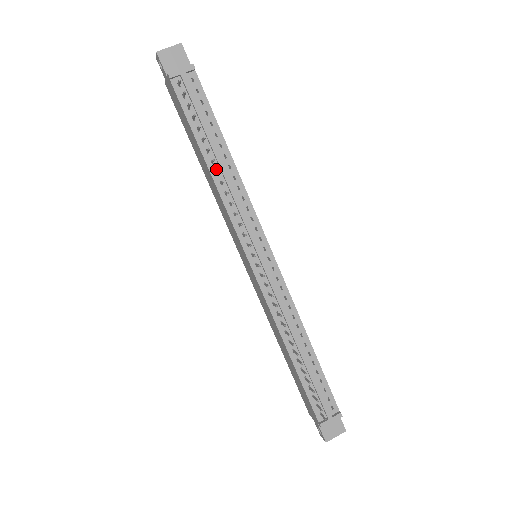
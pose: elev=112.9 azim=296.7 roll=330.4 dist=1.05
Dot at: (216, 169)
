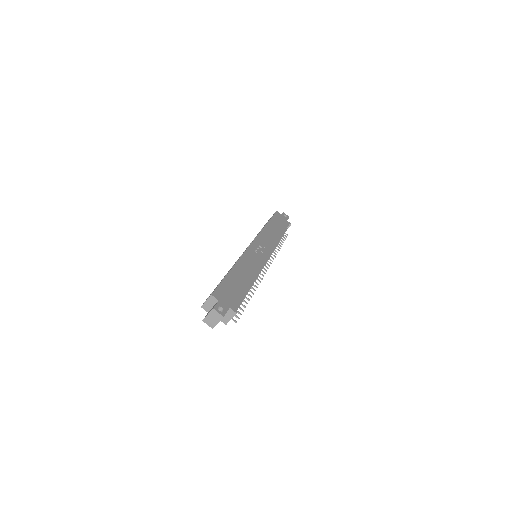
Dot at: occluded
